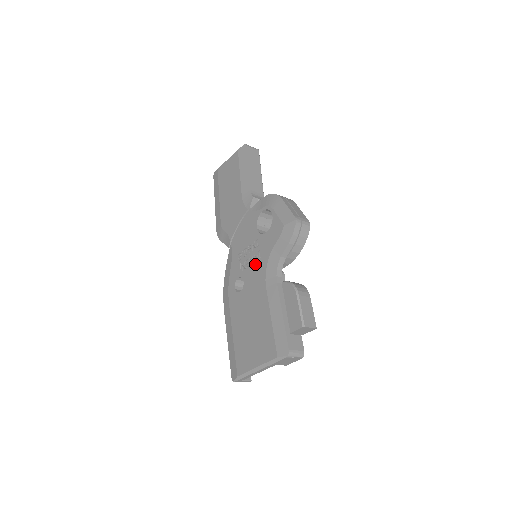
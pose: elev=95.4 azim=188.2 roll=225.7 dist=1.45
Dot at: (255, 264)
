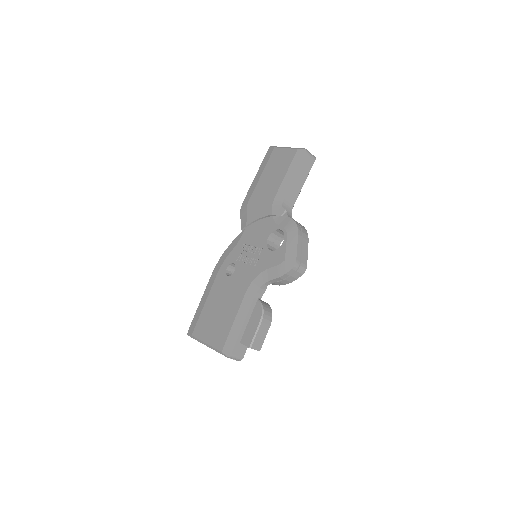
Dot at: (249, 267)
